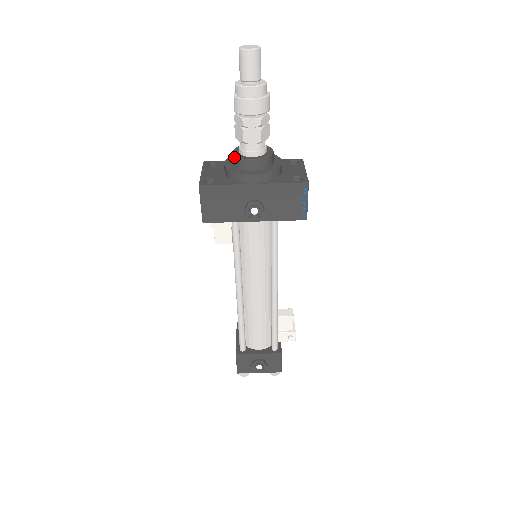
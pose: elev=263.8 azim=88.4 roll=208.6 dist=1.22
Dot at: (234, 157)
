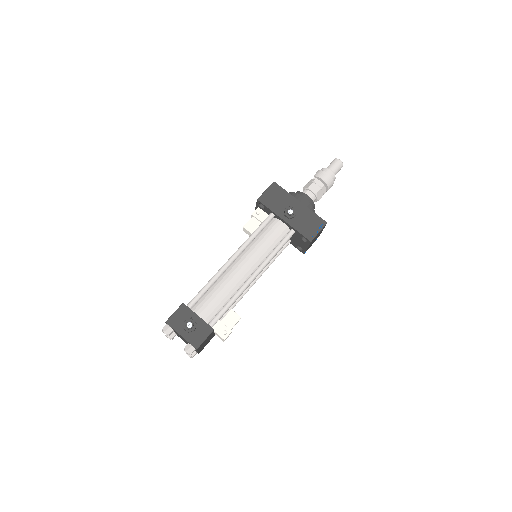
Dot at: (297, 192)
